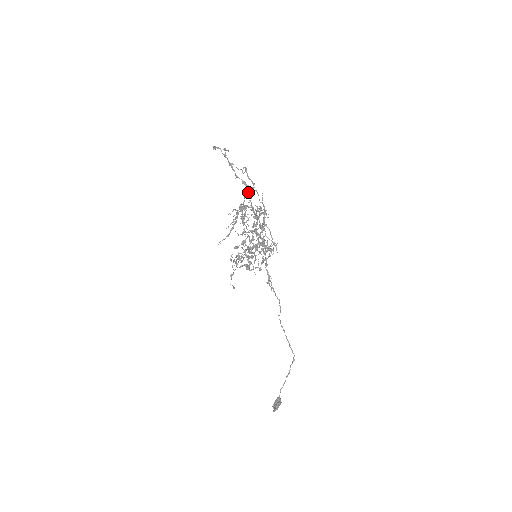
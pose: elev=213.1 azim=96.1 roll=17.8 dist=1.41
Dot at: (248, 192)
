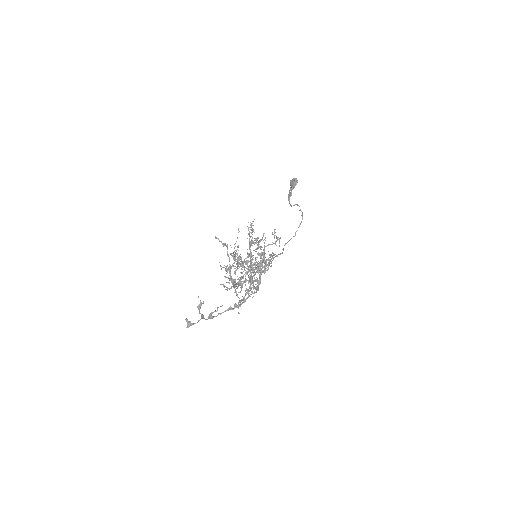
Dot at: (237, 288)
